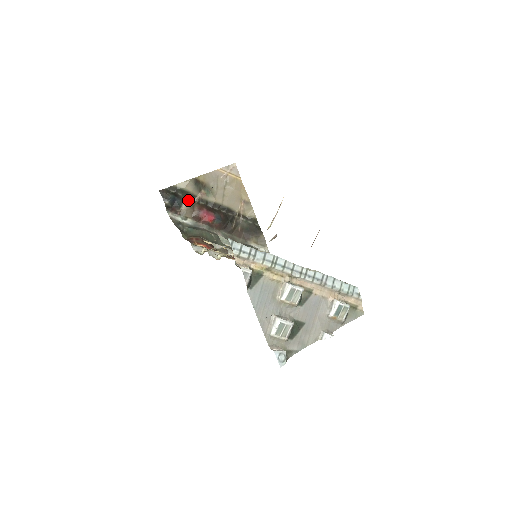
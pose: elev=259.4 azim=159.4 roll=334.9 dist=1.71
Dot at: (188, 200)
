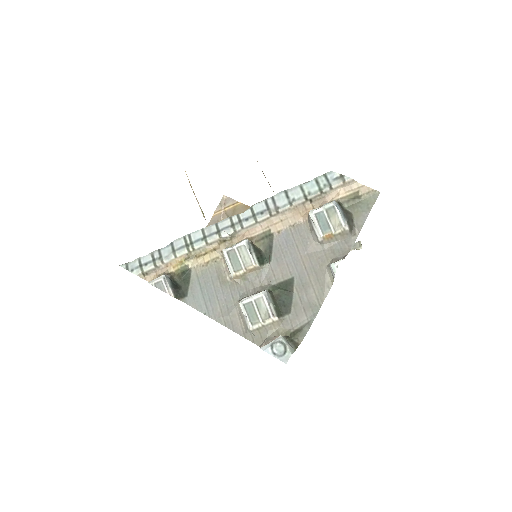
Dot at: occluded
